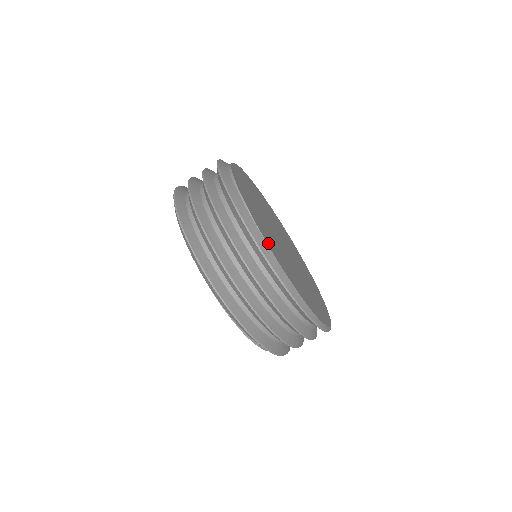
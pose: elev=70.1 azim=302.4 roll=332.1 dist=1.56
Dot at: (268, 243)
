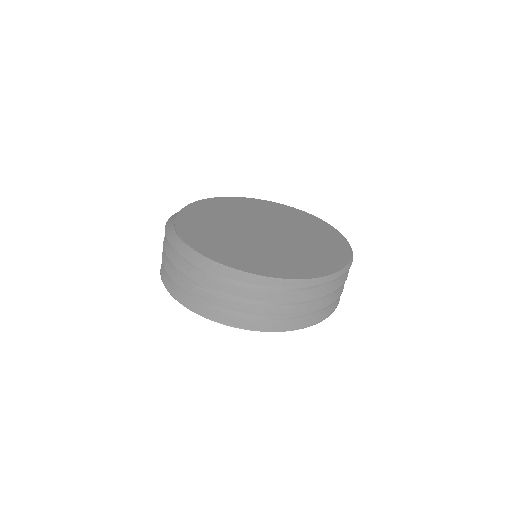
Dot at: (239, 267)
